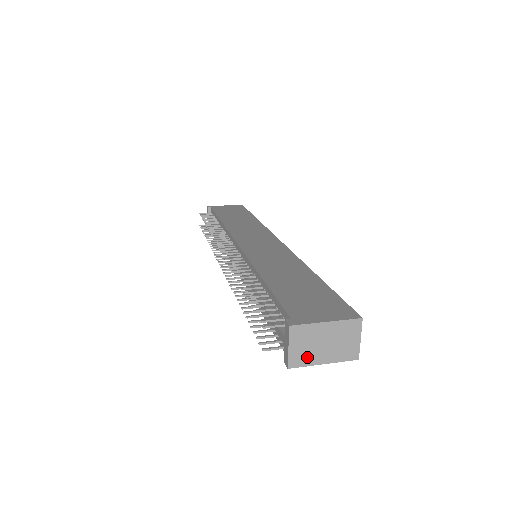
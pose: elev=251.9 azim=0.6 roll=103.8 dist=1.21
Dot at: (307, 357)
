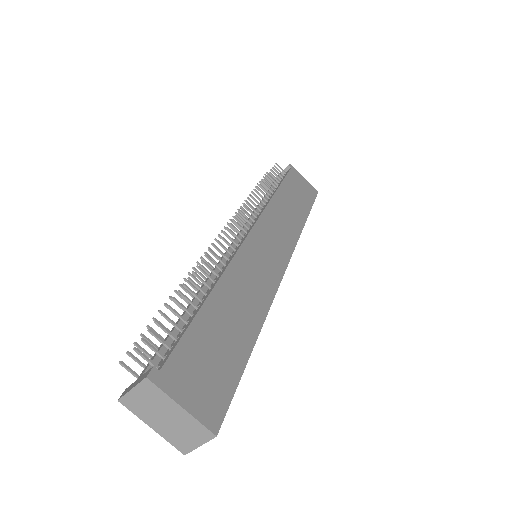
Dot at: (142, 410)
